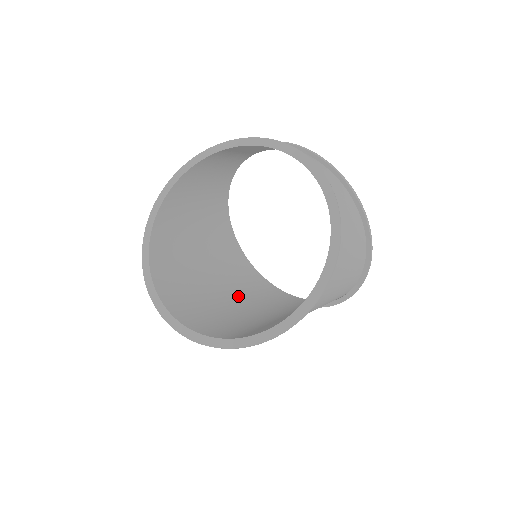
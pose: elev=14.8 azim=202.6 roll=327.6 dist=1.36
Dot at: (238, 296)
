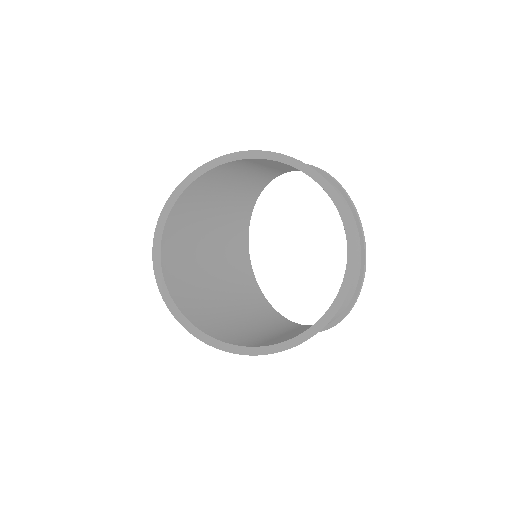
Dot at: (218, 257)
